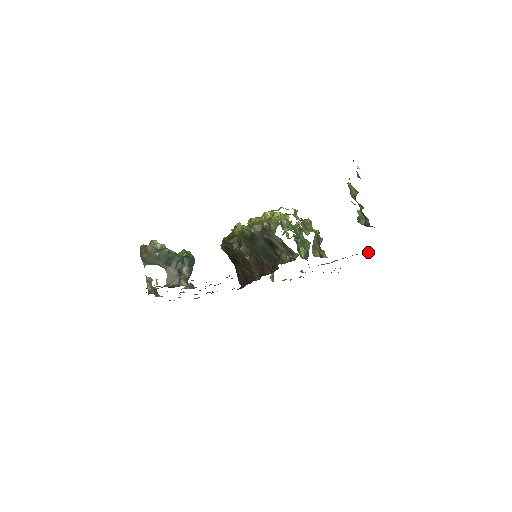
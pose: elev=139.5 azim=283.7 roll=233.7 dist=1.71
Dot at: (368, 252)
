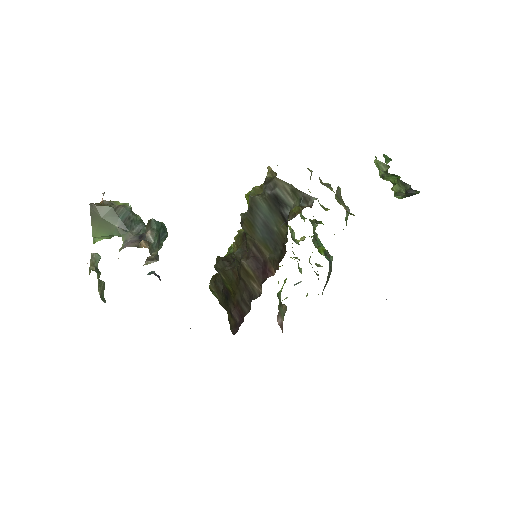
Dot at: occluded
